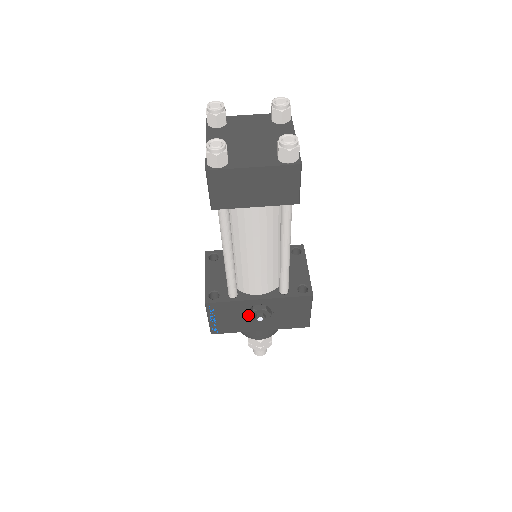
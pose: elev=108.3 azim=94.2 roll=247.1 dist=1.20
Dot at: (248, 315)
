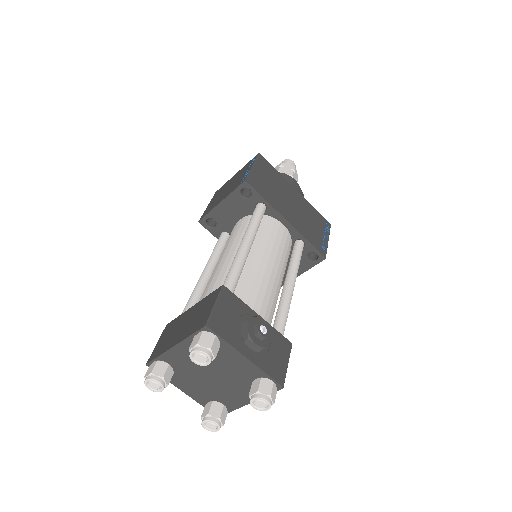
Dot at: occluded
